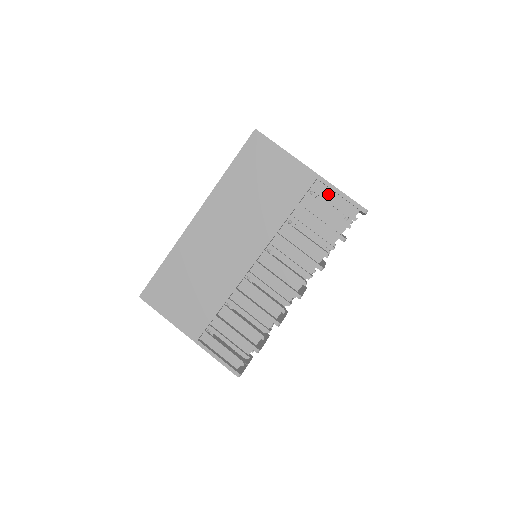
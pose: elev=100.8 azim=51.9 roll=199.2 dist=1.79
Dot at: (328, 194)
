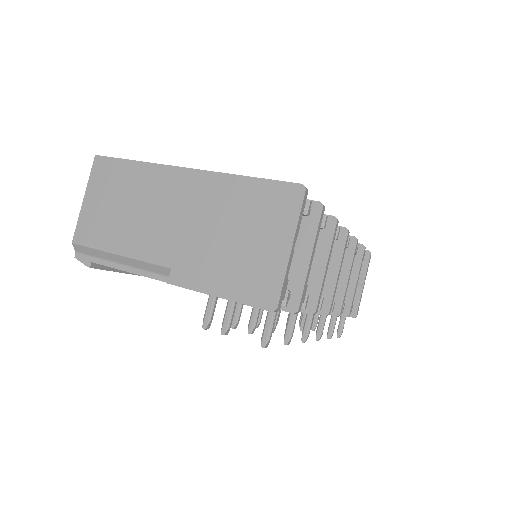
Dot at: occluded
